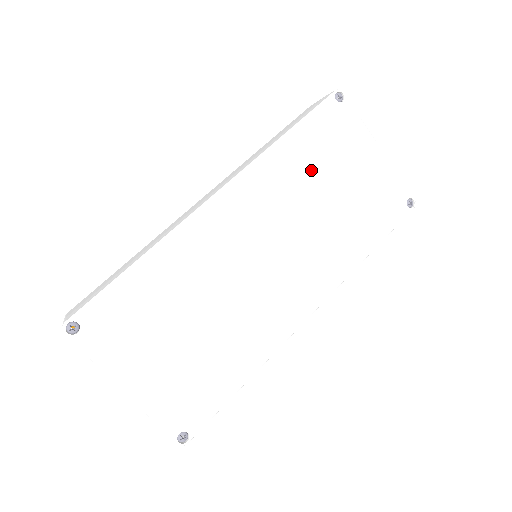
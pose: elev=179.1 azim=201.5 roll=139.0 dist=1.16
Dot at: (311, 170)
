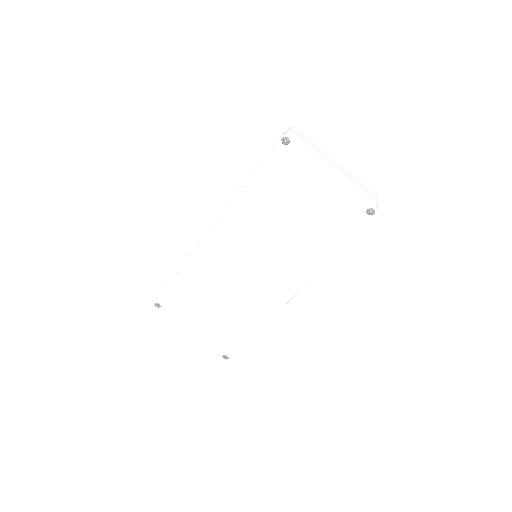
Dot at: (272, 203)
